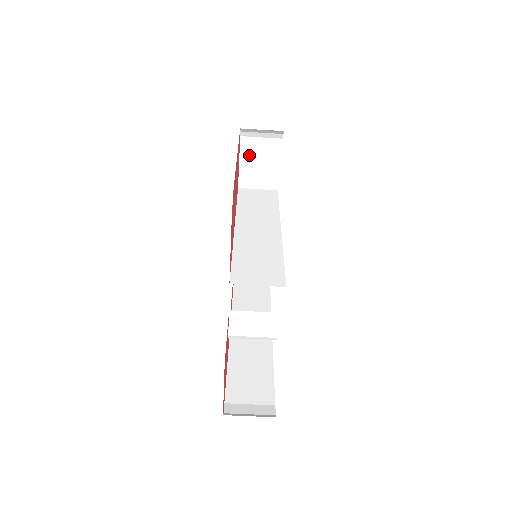
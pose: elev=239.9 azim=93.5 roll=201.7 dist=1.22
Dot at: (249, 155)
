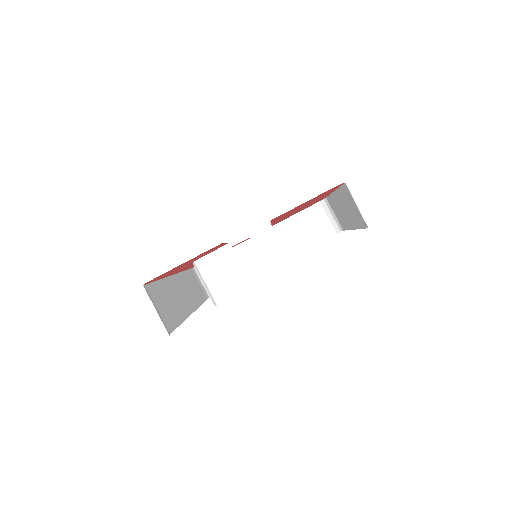
Dot at: (304, 219)
